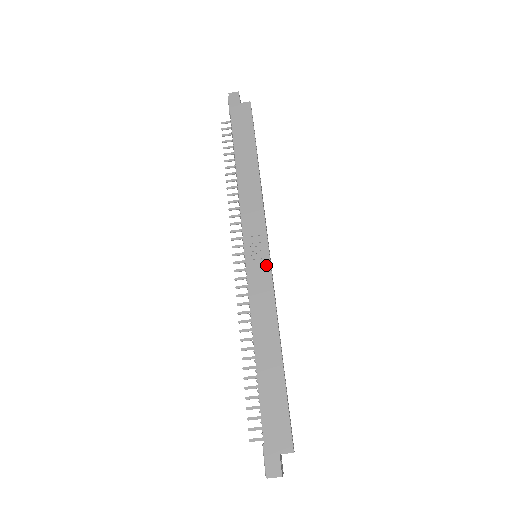
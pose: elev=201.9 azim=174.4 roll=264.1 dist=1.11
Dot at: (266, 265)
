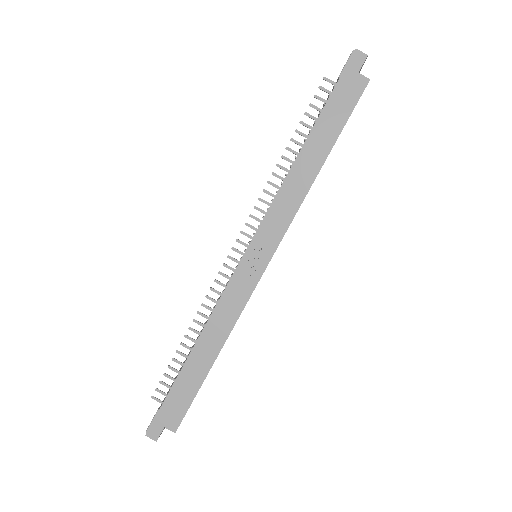
Dot at: (255, 278)
